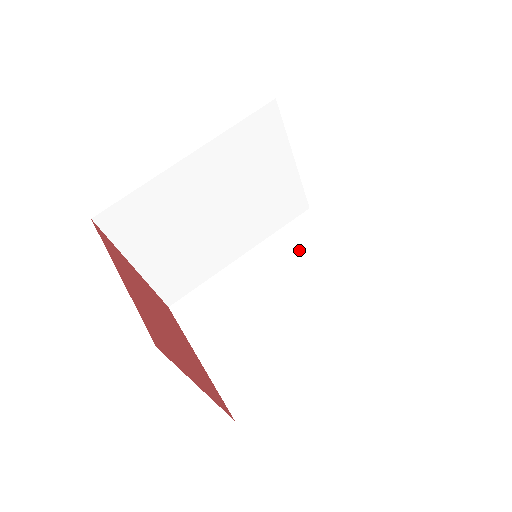
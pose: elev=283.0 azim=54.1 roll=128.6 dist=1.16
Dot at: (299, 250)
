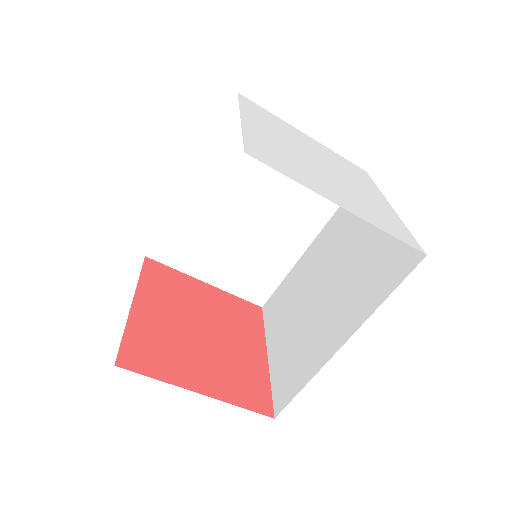
Dot at: (348, 227)
